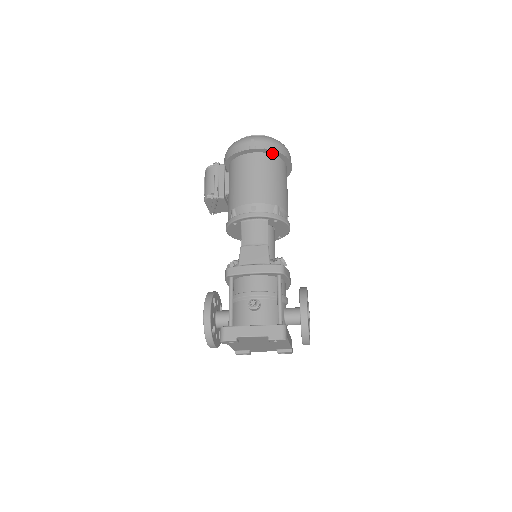
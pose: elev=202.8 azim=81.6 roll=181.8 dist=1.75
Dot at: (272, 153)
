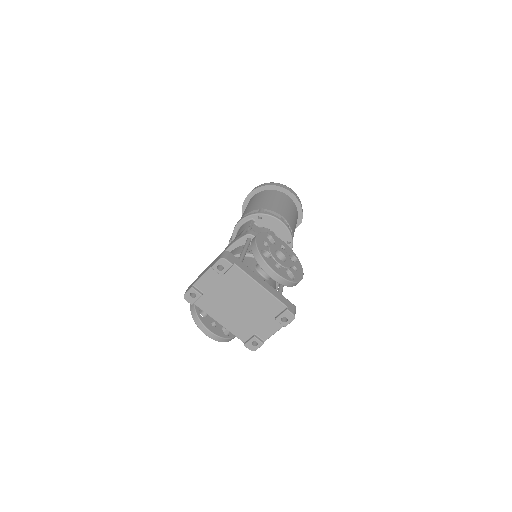
Dot at: (265, 189)
